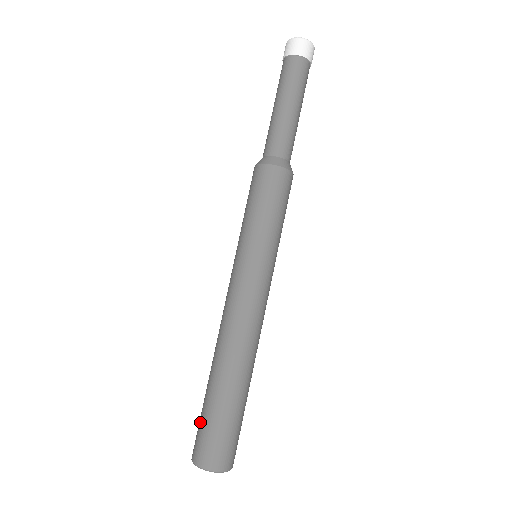
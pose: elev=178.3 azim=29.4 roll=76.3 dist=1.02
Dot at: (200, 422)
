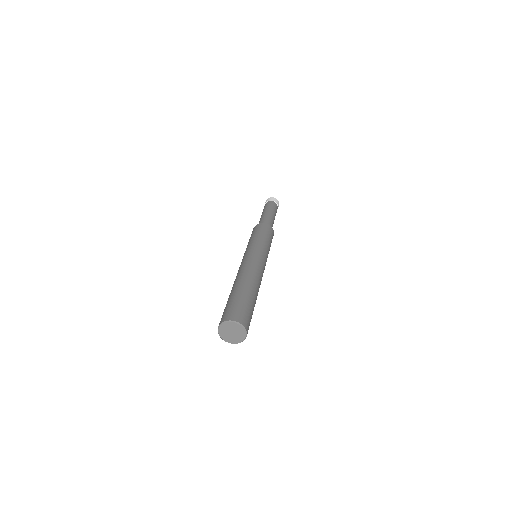
Dot at: (226, 307)
